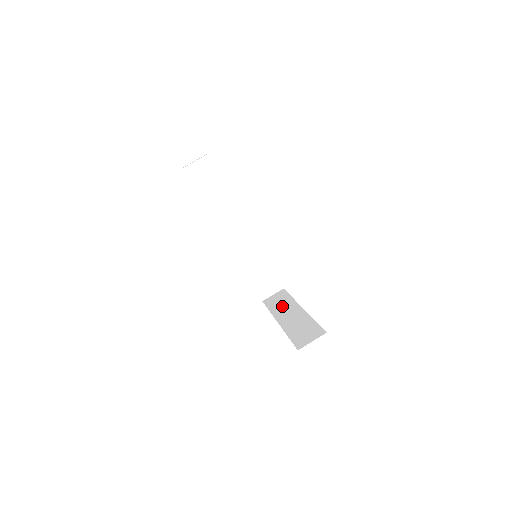
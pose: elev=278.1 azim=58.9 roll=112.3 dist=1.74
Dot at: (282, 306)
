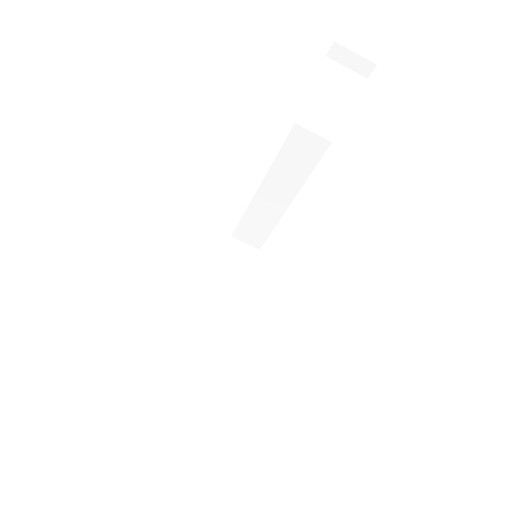
Dot at: (232, 279)
